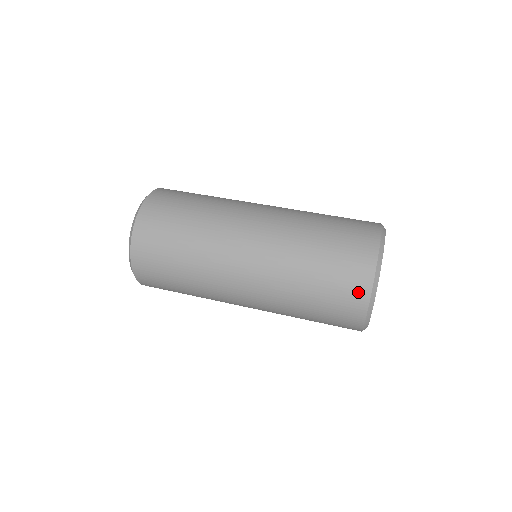
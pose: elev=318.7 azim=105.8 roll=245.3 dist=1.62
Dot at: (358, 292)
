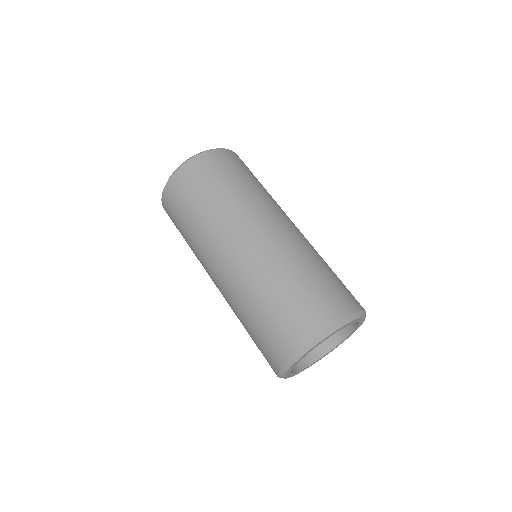
Dot at: (271, 365)
